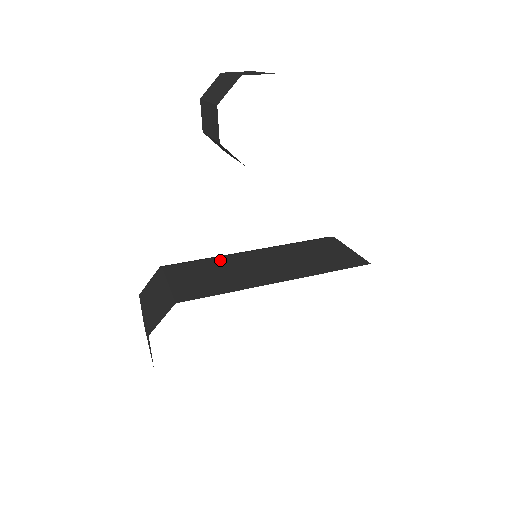
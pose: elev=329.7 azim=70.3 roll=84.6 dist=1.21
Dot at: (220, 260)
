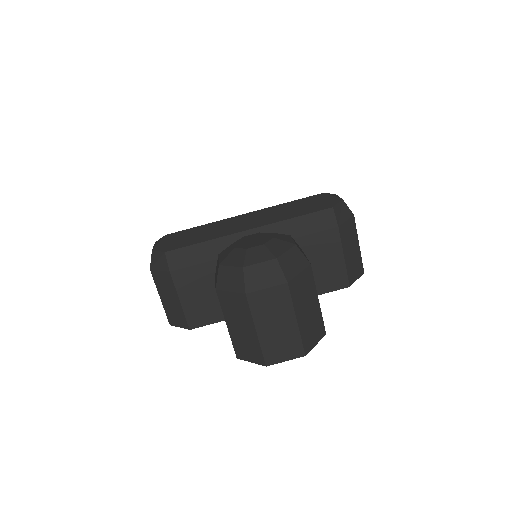
Dot at: occluded
